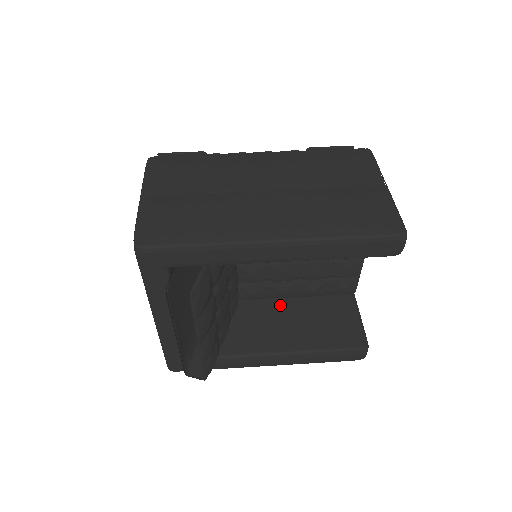
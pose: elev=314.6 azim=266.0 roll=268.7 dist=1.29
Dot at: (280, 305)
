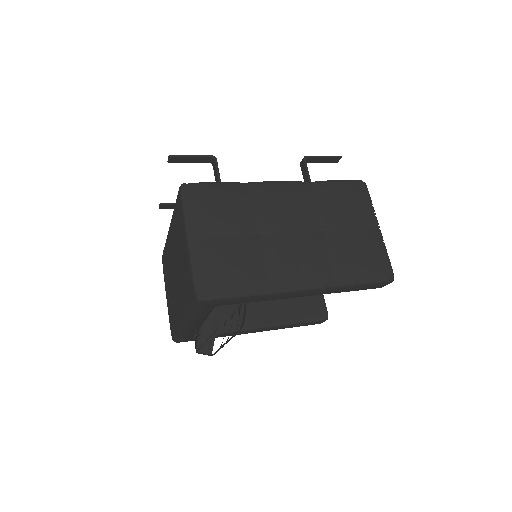
Dot at: occluded
